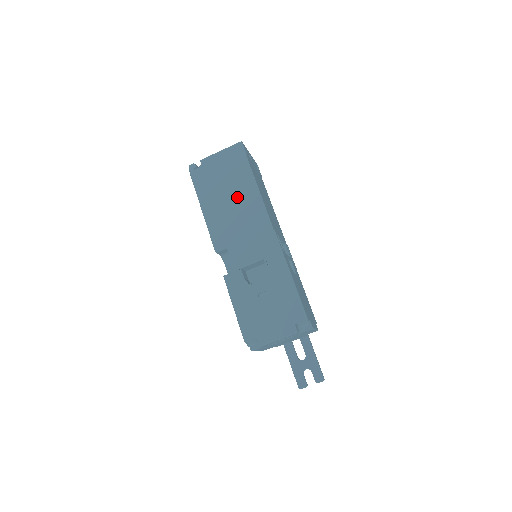
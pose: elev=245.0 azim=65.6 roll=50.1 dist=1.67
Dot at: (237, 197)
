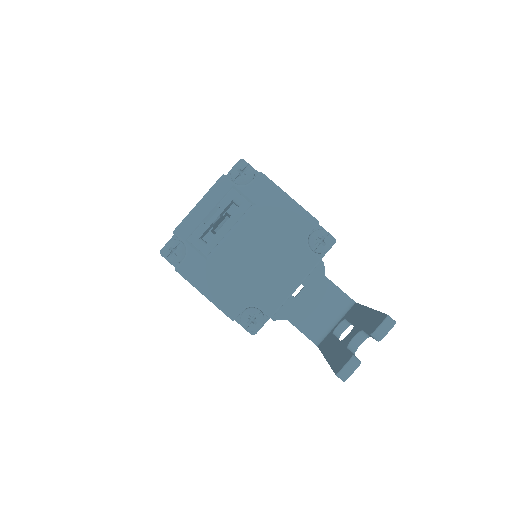
Dot at: occluded
